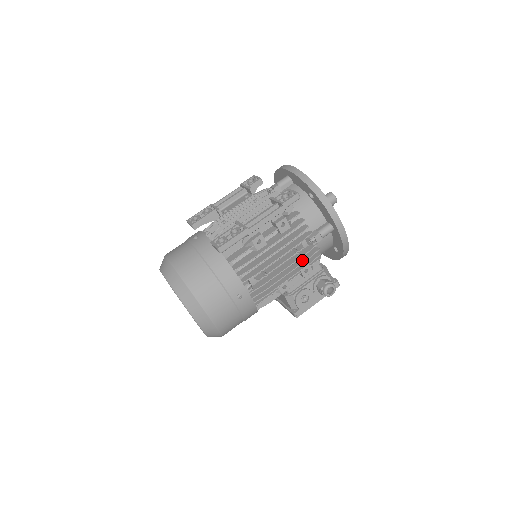
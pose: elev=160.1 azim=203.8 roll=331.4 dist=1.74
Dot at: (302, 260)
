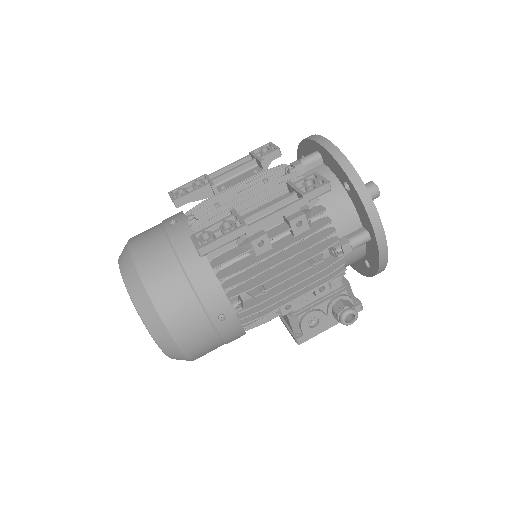
Dot at: (318, 275)
